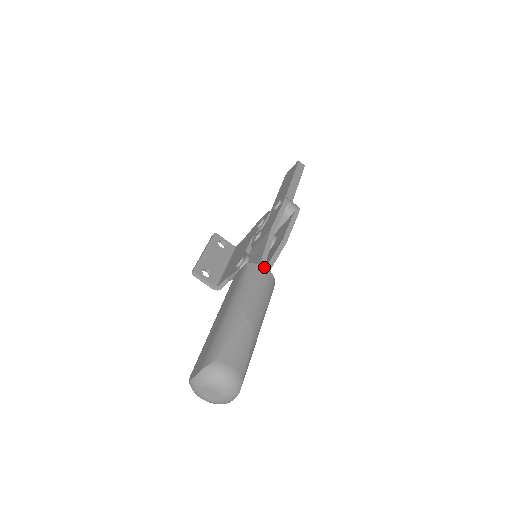
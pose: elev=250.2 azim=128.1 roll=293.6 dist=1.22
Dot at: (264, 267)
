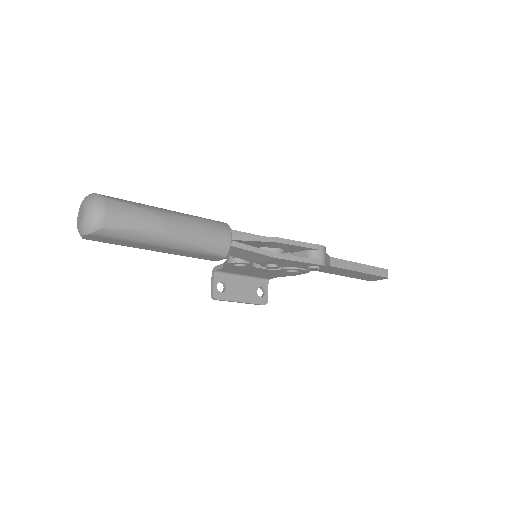
Dot at: (231, 235)
